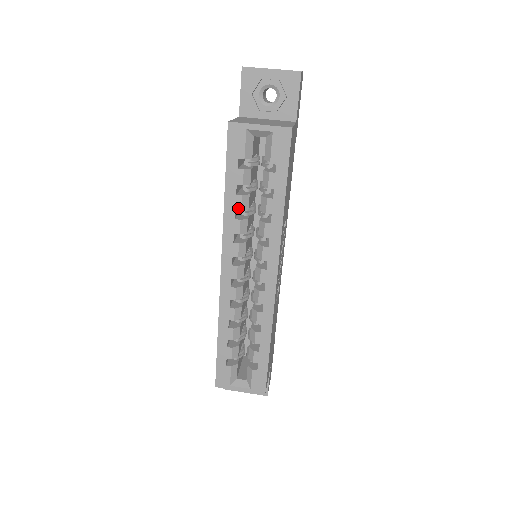
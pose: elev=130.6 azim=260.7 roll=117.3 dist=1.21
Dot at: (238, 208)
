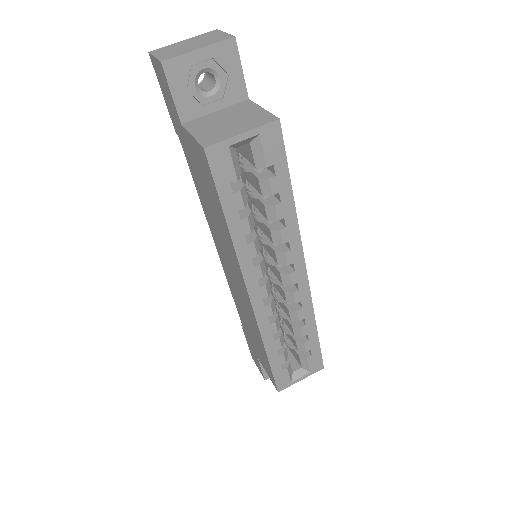
Dot at: (247, 232)
